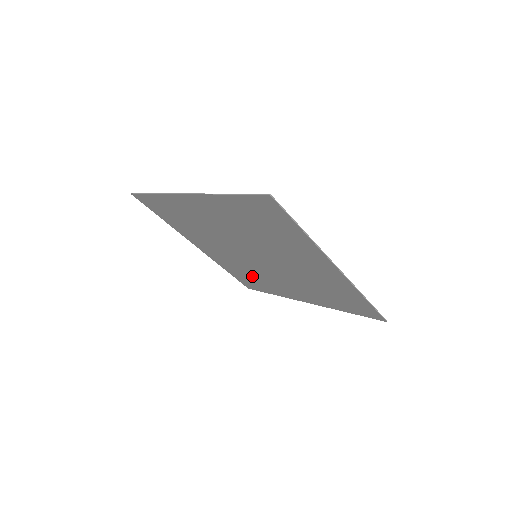
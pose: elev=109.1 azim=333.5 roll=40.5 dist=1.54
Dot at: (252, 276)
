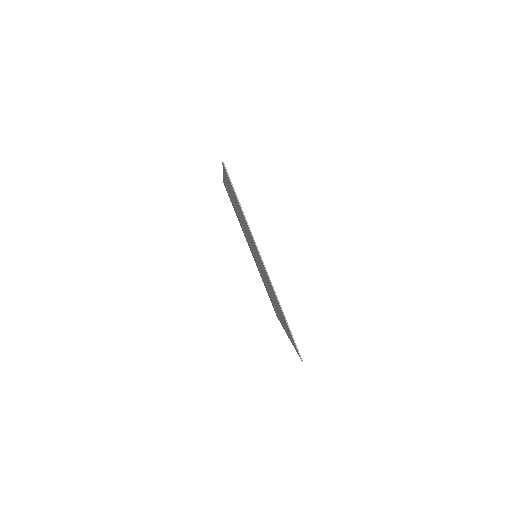
Dot at: occluded
